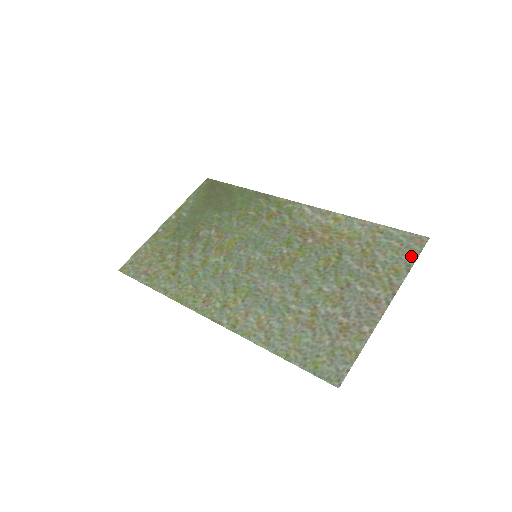
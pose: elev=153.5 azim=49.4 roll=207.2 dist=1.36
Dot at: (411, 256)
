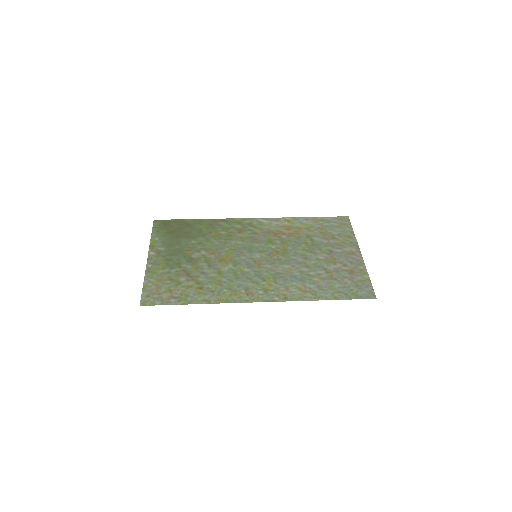
Dot at: (348, 227)
